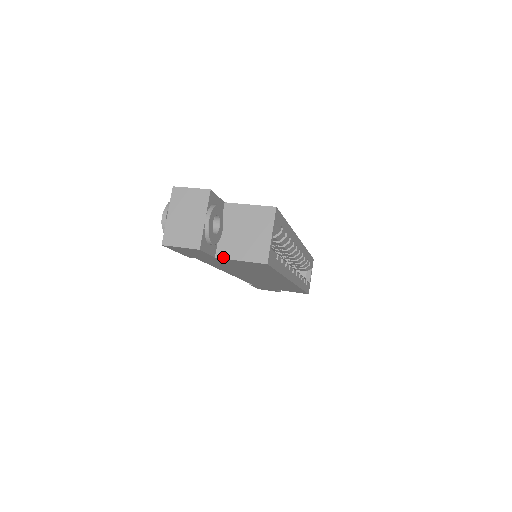
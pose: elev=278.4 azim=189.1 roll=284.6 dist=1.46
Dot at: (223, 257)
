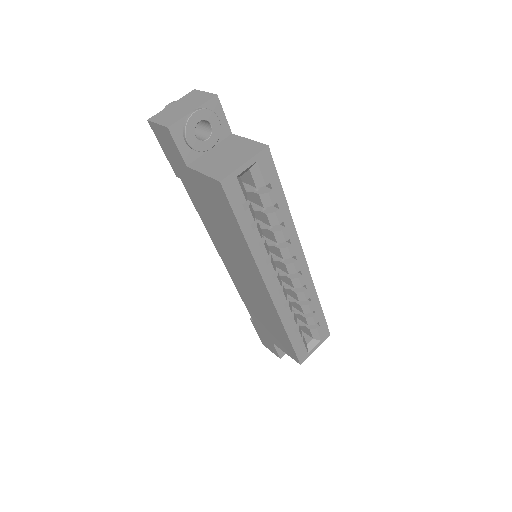
Dot at: (193, 167)
